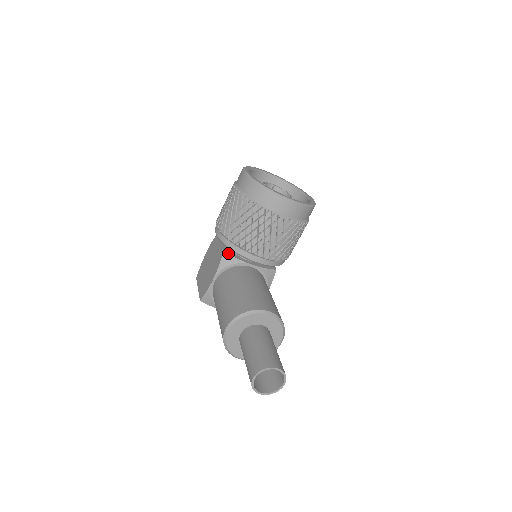
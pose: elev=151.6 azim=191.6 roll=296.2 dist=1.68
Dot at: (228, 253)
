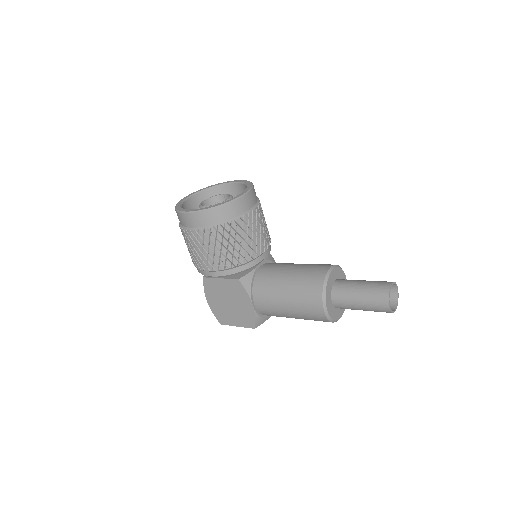
Dot at: (240, 277)
